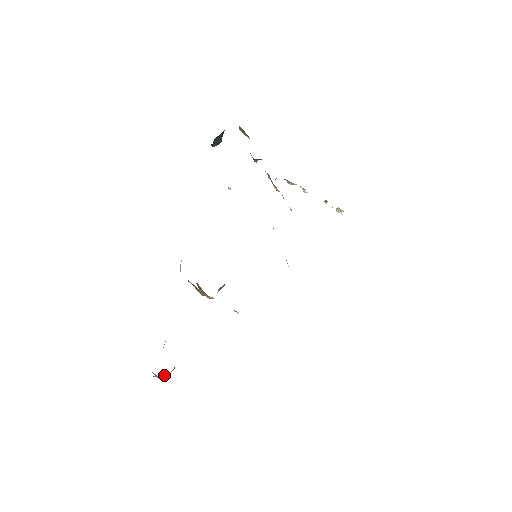
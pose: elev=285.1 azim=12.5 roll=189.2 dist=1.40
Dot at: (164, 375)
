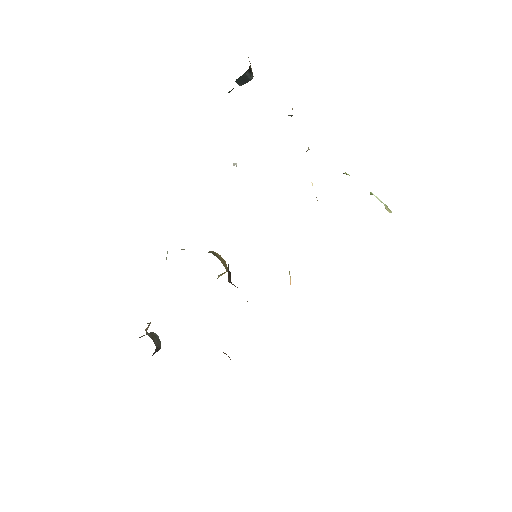
Dot at: occluded
